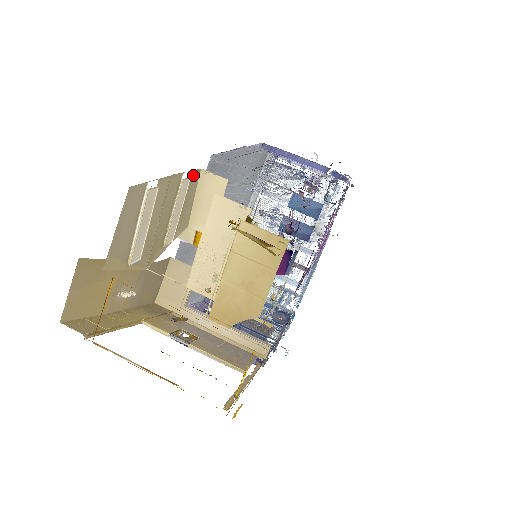
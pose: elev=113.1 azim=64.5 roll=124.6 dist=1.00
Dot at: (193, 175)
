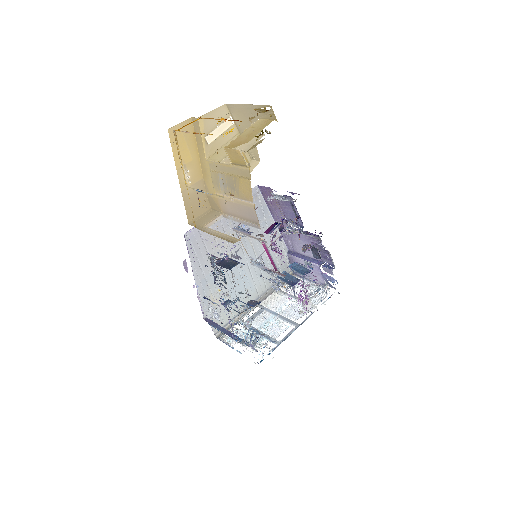
Dot at: (246, 155)
